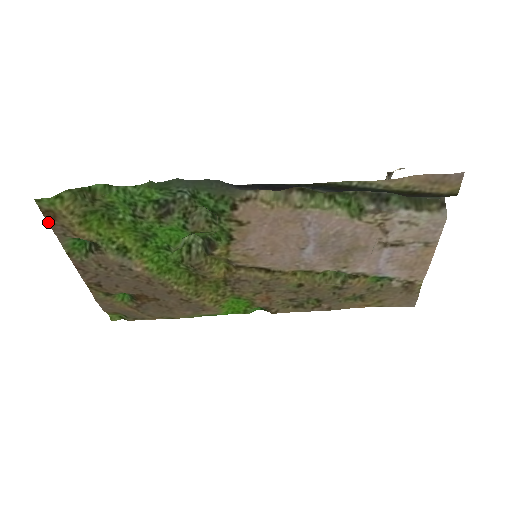
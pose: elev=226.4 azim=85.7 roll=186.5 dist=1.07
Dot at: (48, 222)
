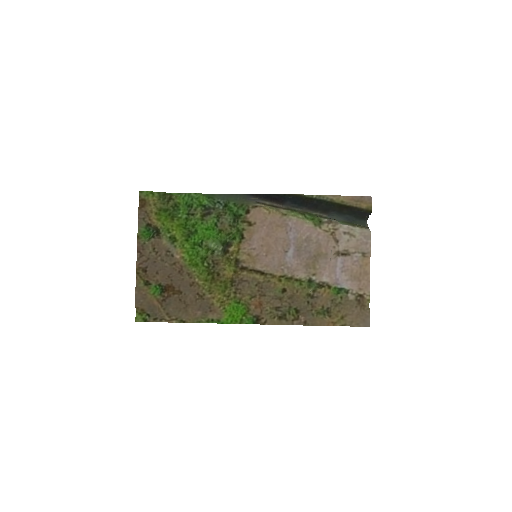
Dot at: (139, 208)
